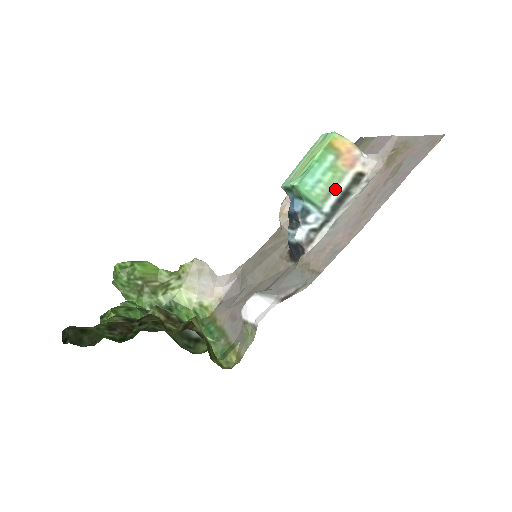
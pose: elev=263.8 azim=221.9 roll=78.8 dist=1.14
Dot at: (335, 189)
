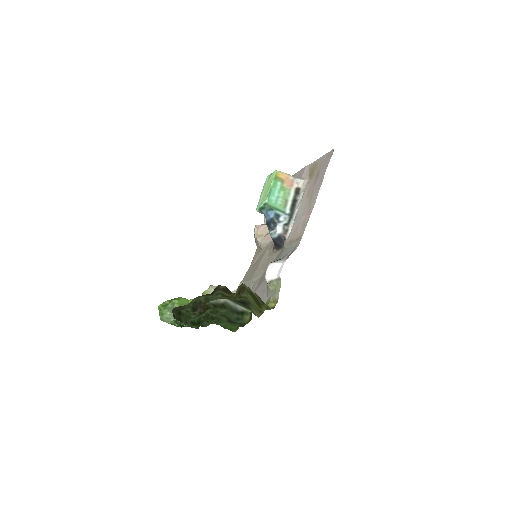
Dot at: (288, 200)
